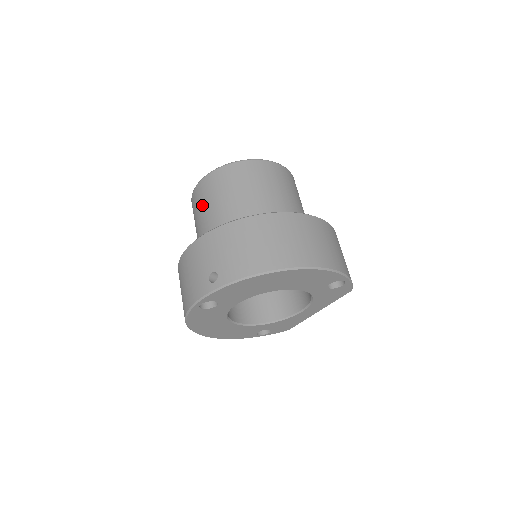
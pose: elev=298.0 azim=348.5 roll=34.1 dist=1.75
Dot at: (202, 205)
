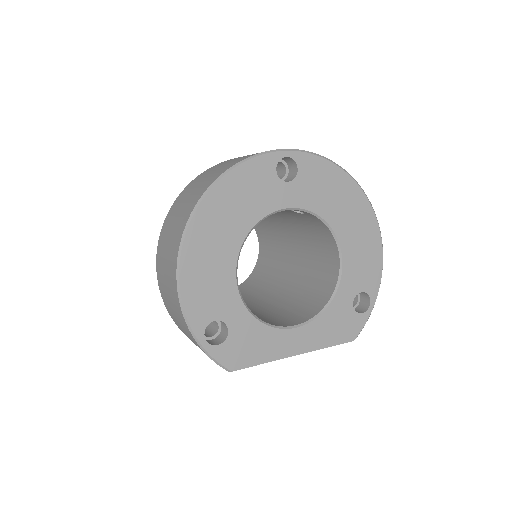
Dot at: occluded
